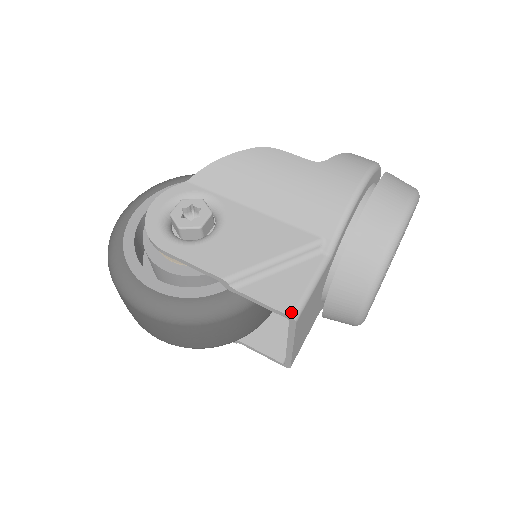
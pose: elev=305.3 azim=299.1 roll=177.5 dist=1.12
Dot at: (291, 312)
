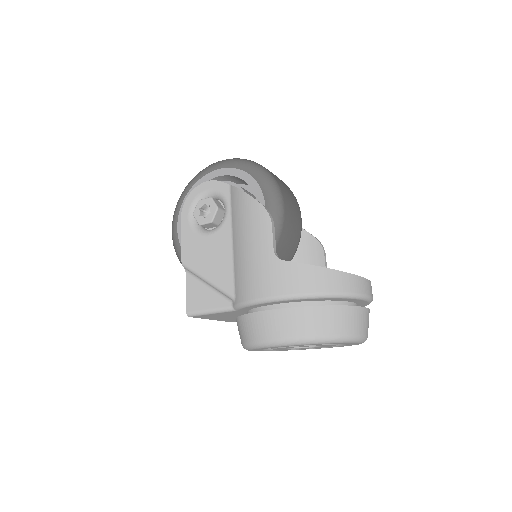
Dot at: (189, 311)
